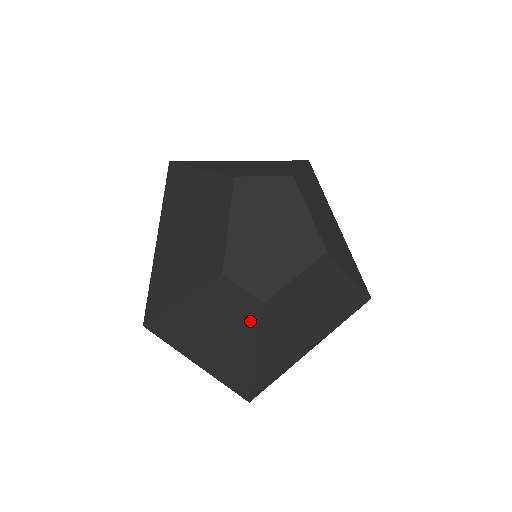
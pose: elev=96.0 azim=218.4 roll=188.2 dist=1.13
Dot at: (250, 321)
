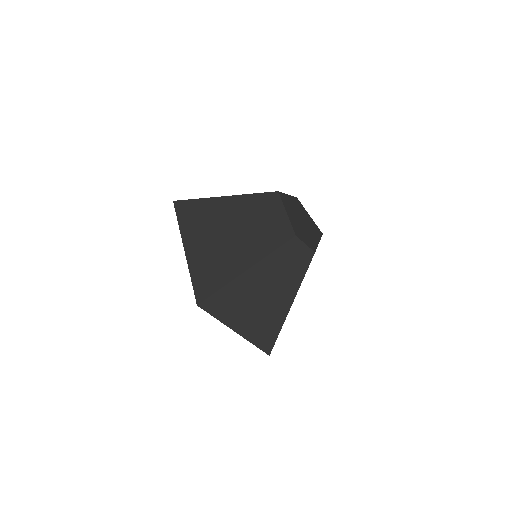
Dot at: (301, 270)
